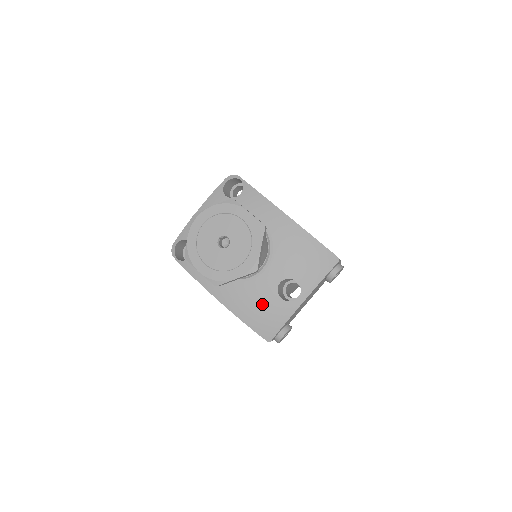
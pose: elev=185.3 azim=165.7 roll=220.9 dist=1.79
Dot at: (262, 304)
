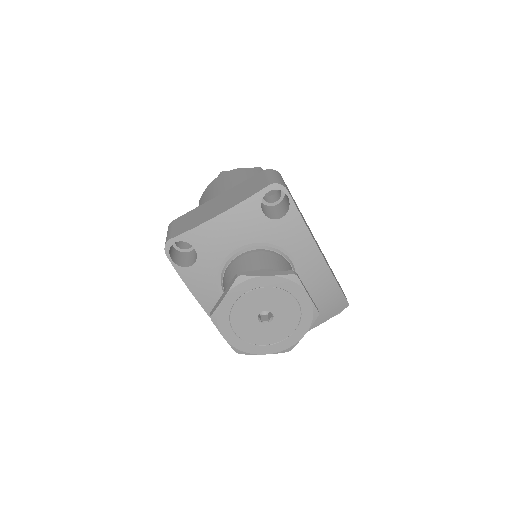
Dot at: occluded
